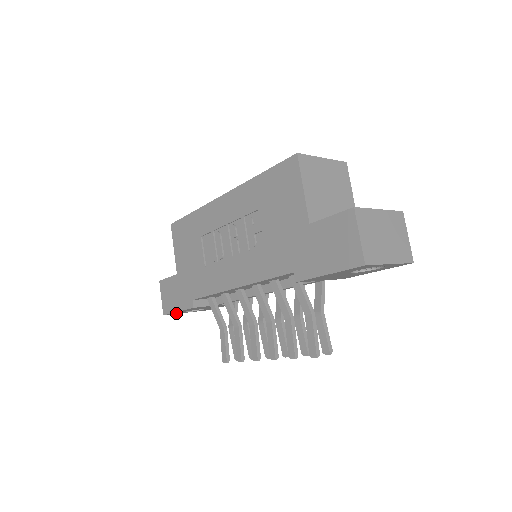
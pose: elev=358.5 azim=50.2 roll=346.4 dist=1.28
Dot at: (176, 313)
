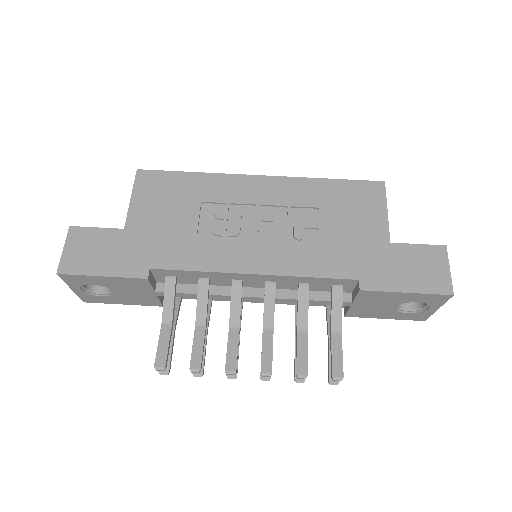
Dot at: (71, 281)
